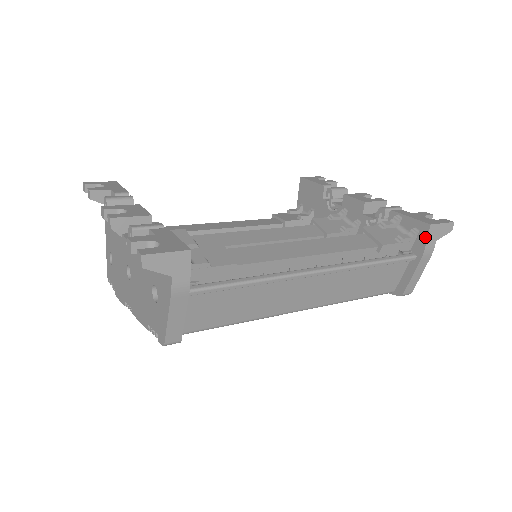
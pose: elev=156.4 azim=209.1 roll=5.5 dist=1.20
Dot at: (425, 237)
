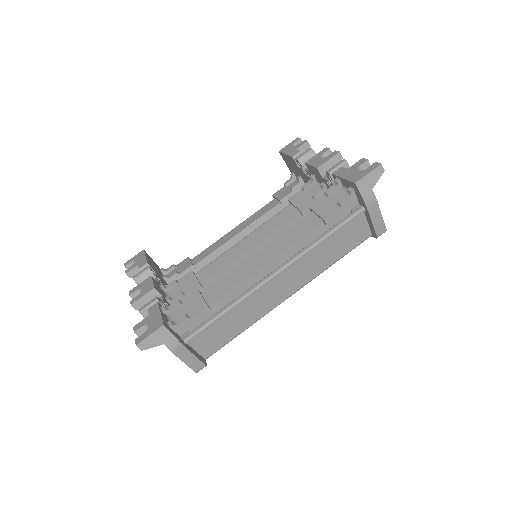
Dot at: (358, 193)
